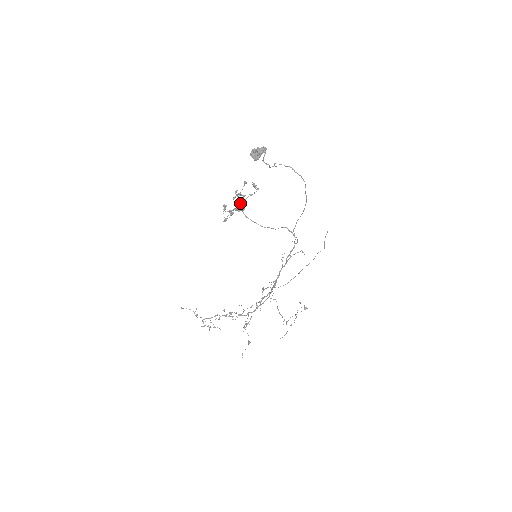
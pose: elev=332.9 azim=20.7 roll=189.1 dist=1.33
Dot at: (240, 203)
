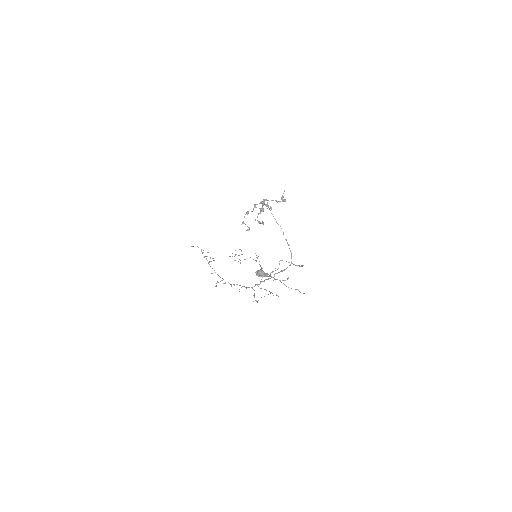
Dot at: (266, 200)
